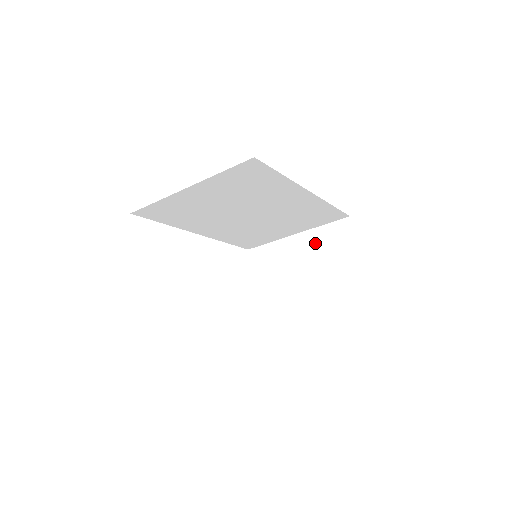
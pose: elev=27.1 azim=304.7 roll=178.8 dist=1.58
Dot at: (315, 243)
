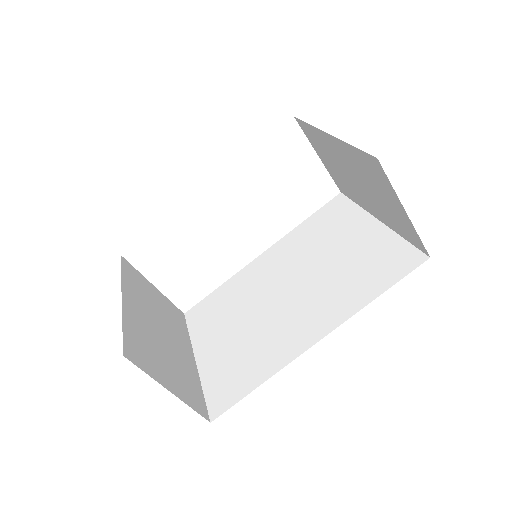
Dot at: (353, 162)
